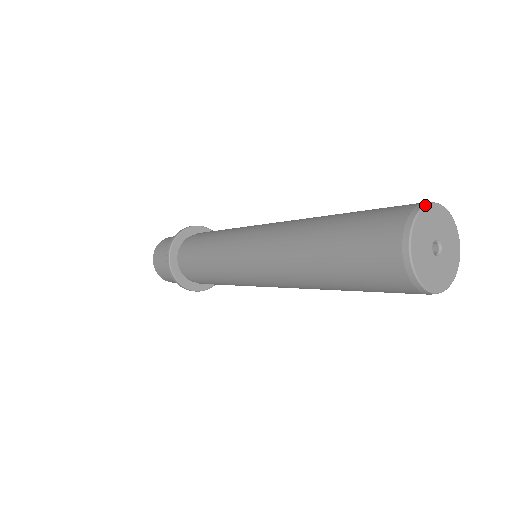
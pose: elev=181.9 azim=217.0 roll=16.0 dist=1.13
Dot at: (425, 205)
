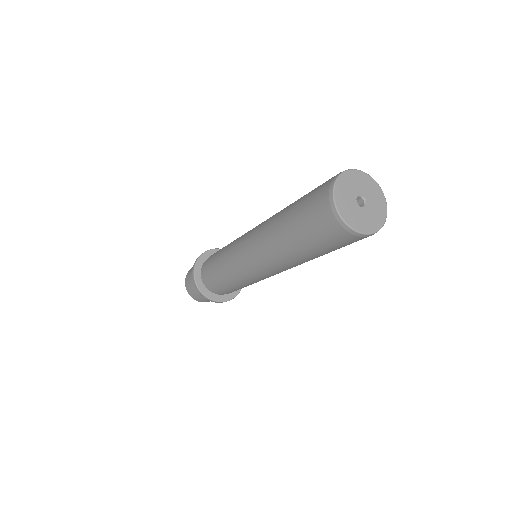
Dot at: (353, 169)
